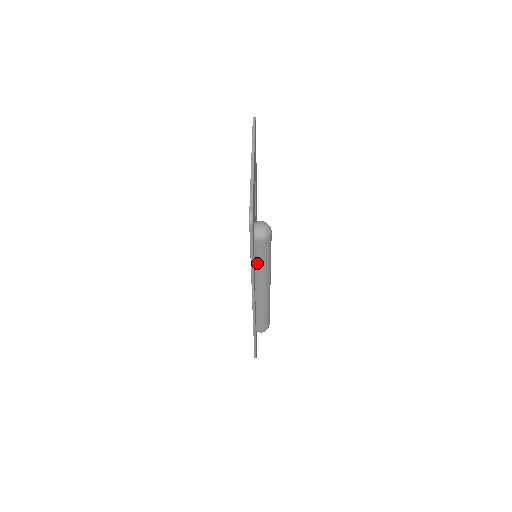
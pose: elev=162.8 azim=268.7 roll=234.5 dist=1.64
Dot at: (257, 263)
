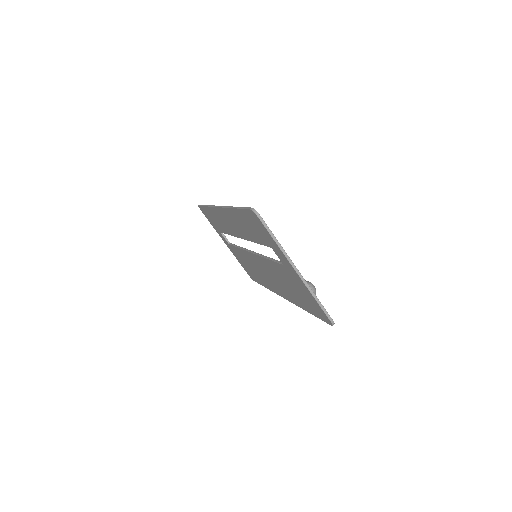
Dot at: occluded
